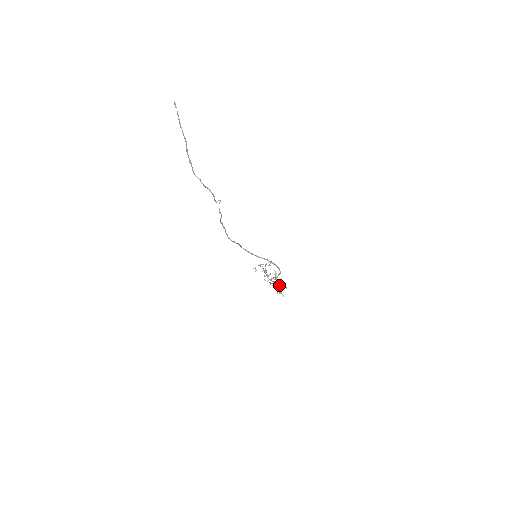
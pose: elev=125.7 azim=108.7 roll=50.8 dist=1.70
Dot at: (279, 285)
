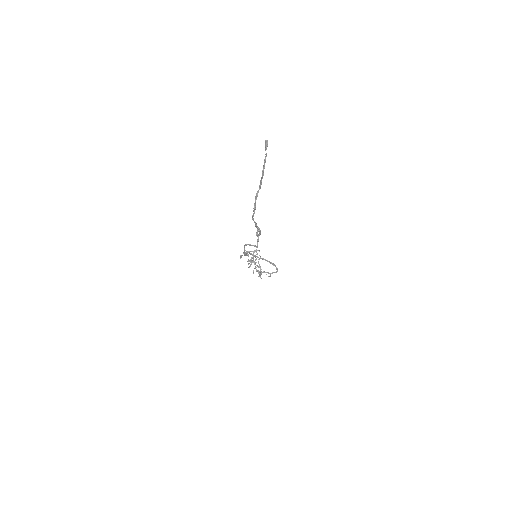
Dot at: occluded
